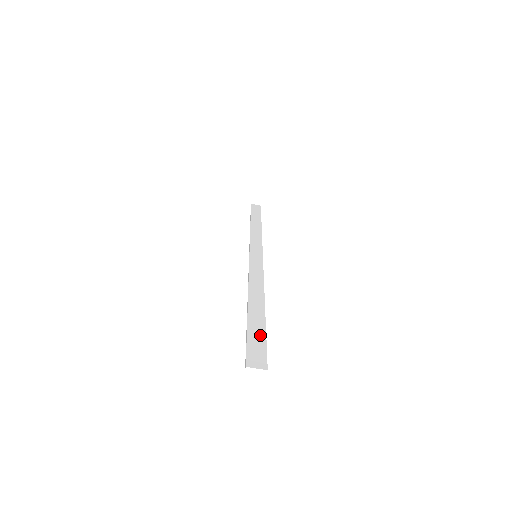
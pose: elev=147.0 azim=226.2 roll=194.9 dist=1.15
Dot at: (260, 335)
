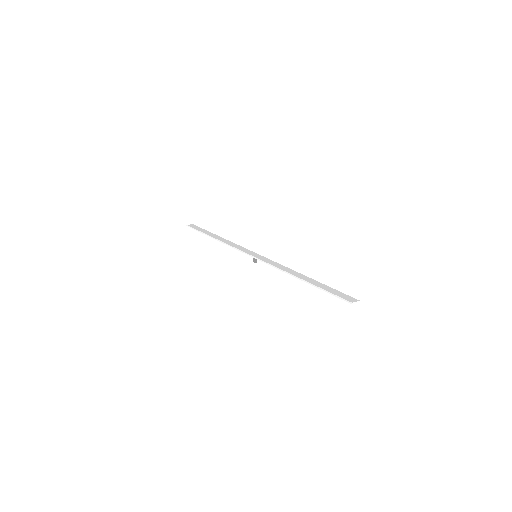
Dot at: (333, 290)
